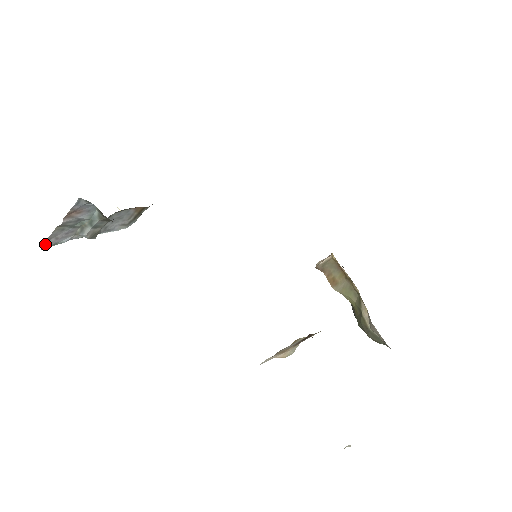
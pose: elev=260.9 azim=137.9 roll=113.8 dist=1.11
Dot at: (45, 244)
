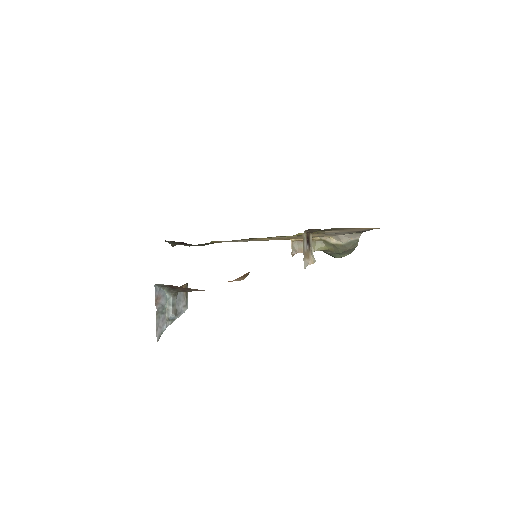
Dot at: (157, 335)
